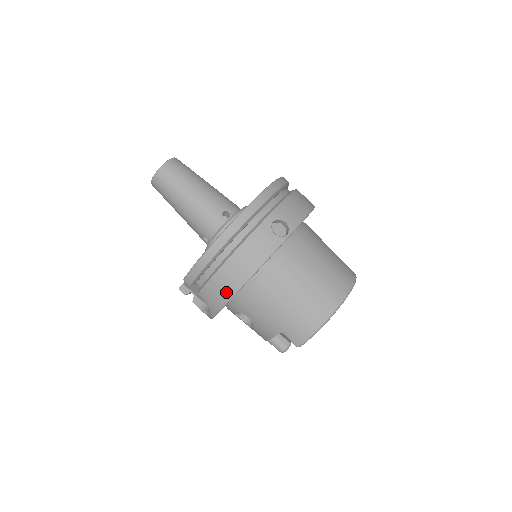
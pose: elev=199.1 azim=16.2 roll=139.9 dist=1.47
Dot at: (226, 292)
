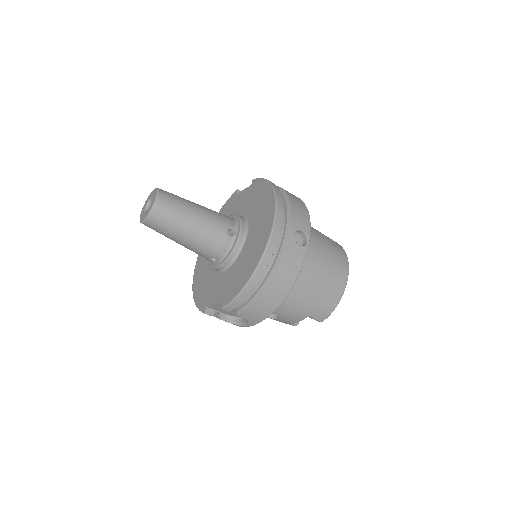
Dot at: (270, 308)
